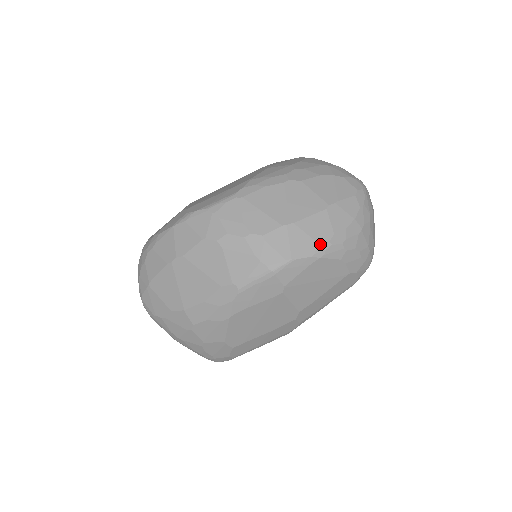
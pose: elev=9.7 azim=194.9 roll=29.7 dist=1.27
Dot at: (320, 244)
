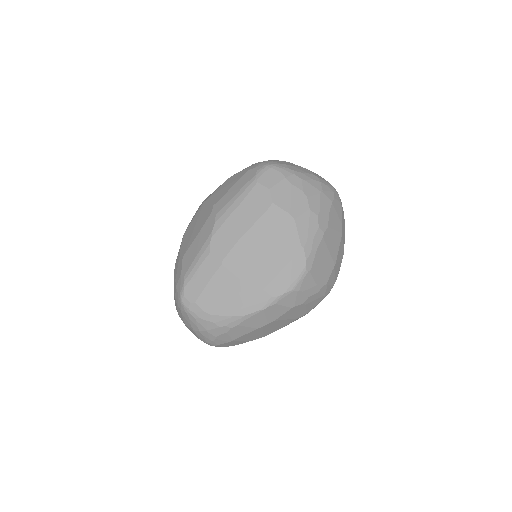
Dot at: occluded
